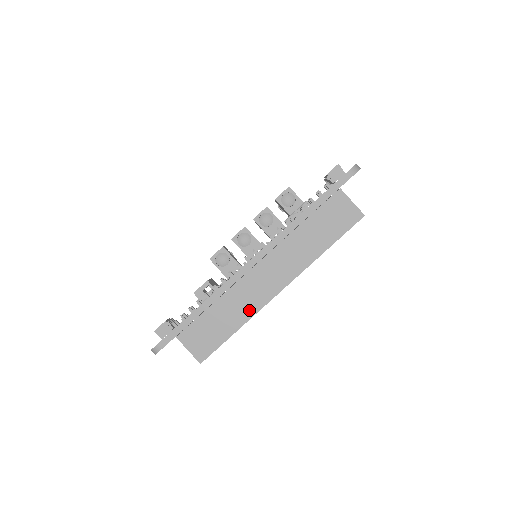
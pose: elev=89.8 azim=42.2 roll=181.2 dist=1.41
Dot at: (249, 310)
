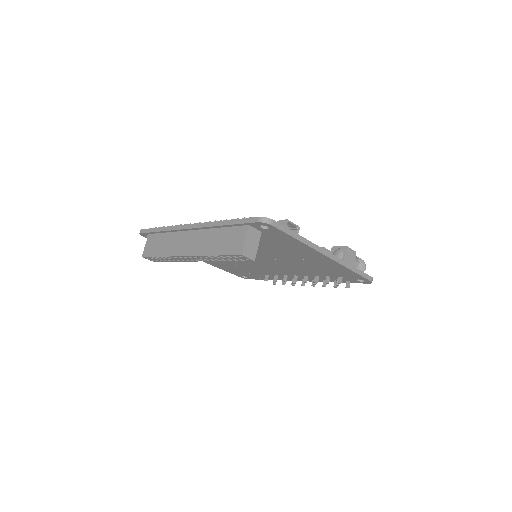
Dot at: (170, 251)
